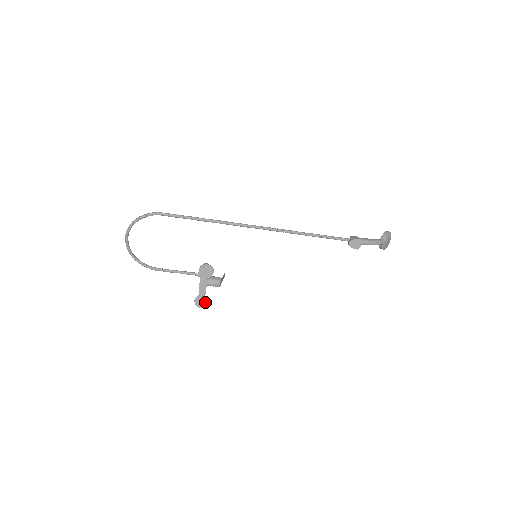
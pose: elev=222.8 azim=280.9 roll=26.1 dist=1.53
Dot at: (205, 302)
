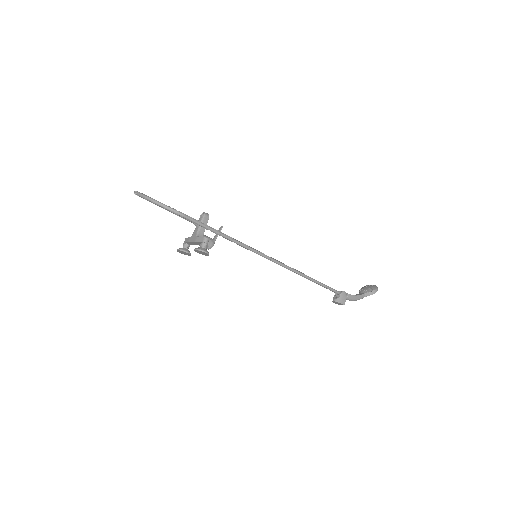
Dot at: (187, 254)
